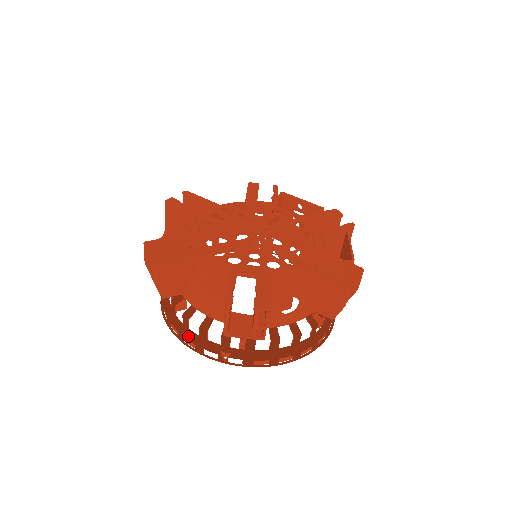
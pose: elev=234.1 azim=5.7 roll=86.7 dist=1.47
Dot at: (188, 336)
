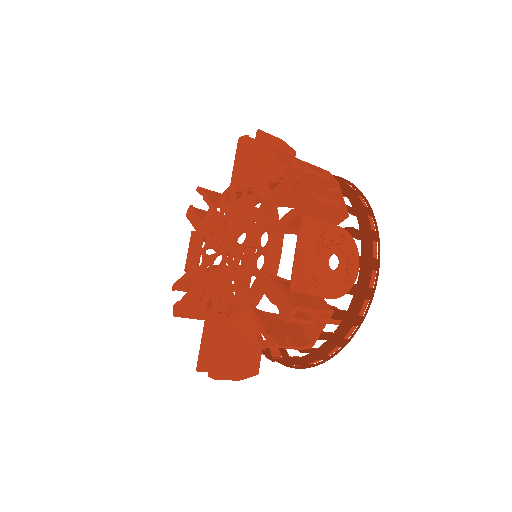
Dot at: occluded
